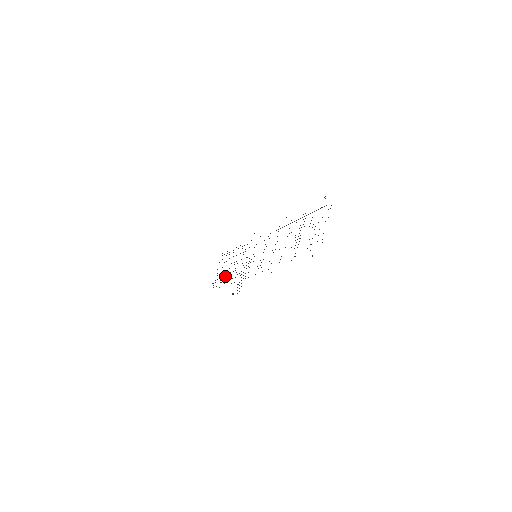
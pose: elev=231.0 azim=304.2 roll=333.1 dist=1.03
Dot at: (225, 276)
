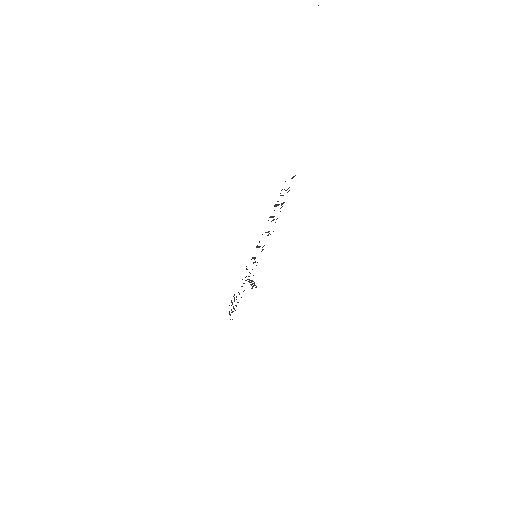
Dot at: occluded
